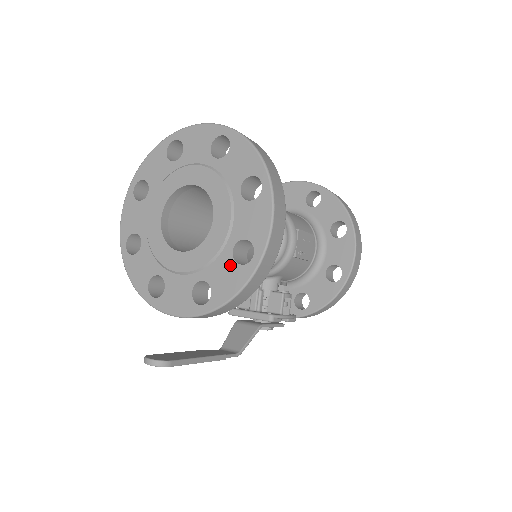
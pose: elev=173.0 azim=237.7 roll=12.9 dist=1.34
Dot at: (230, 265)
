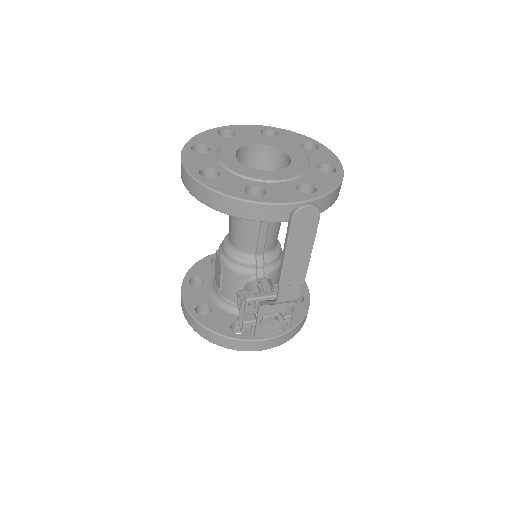
Dot at: (321, 174)
